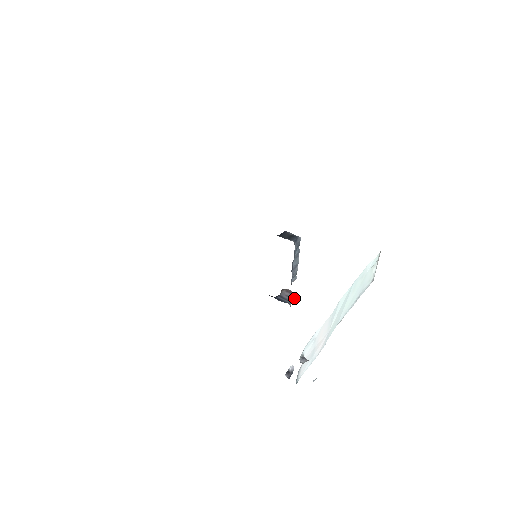
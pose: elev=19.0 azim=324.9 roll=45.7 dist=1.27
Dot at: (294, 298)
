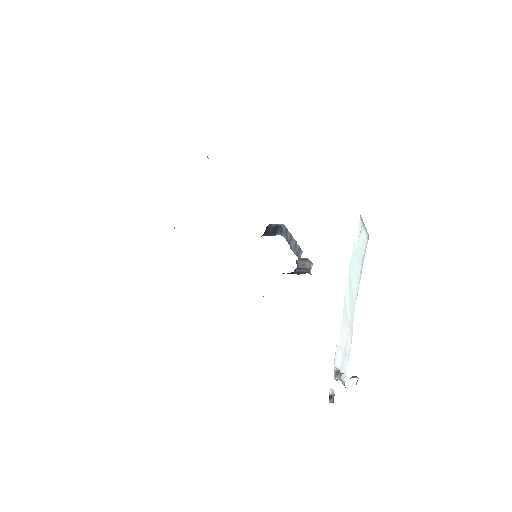
Dot at: (311, 264)
